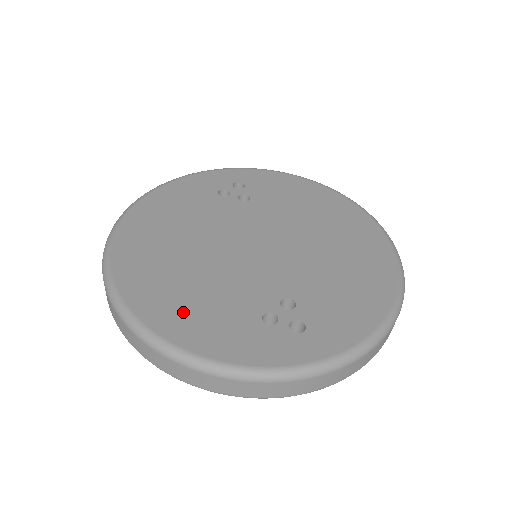
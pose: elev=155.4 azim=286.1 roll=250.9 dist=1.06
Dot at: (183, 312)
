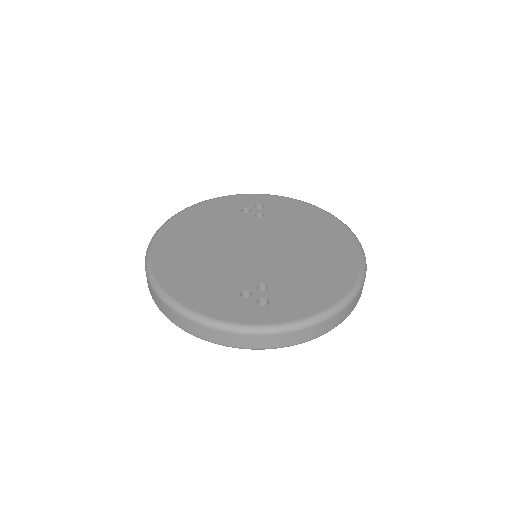
Dot at: (188, 282)
